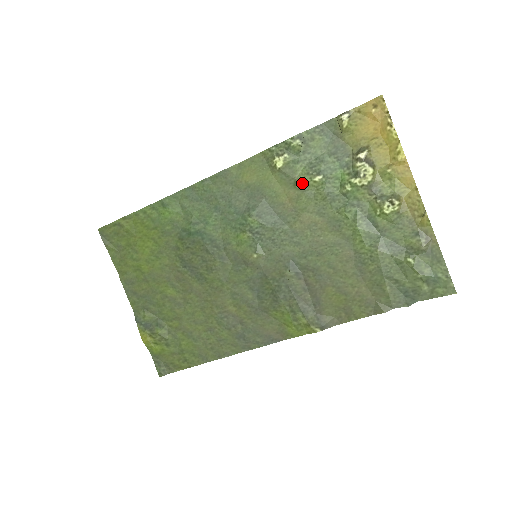
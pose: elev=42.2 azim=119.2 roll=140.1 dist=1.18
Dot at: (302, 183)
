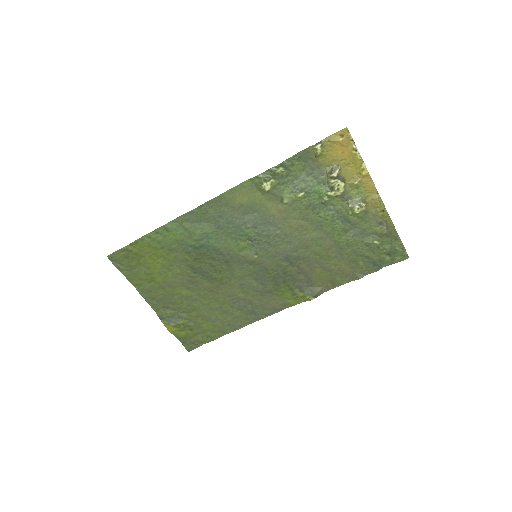
Dot at: (288, 199)
